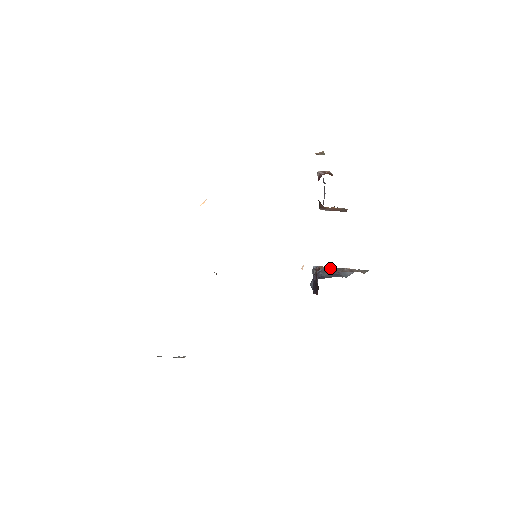
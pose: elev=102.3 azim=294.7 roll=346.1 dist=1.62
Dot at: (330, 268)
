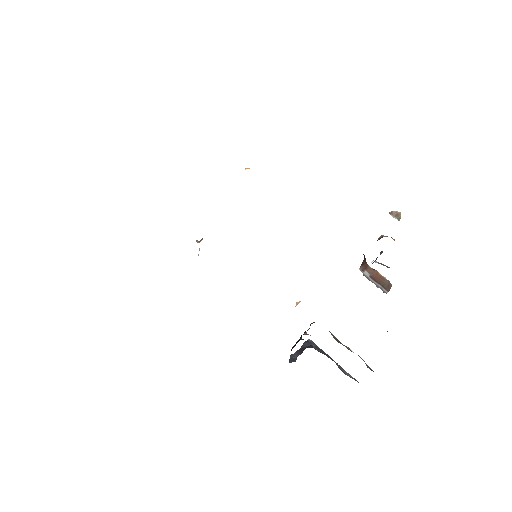
Dot at: occluded
